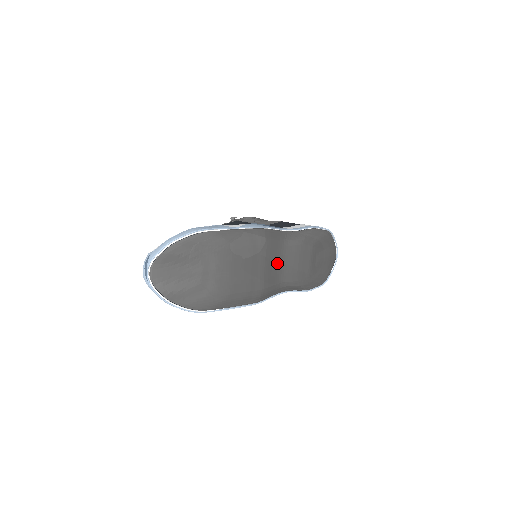
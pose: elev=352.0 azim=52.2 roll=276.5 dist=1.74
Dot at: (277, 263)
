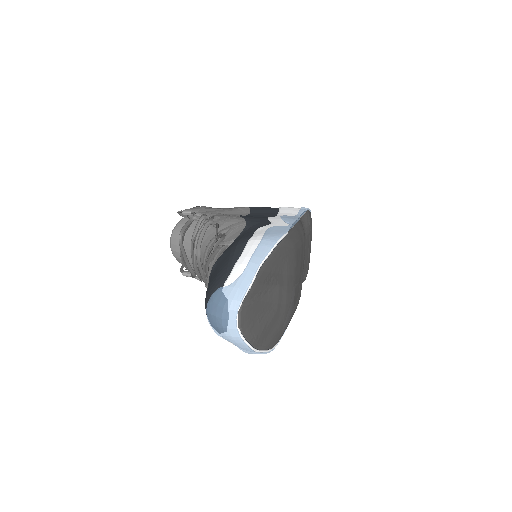
Dot at: occluded
